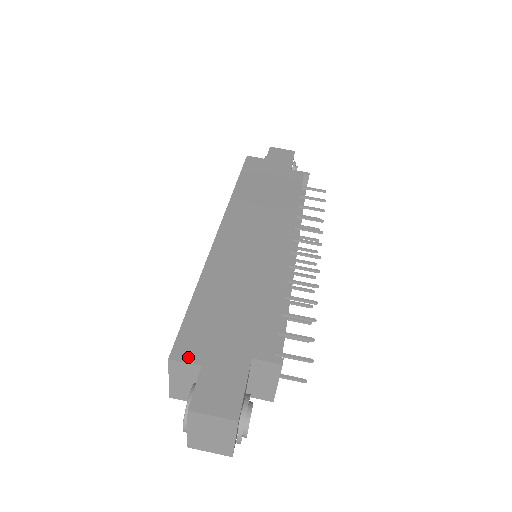
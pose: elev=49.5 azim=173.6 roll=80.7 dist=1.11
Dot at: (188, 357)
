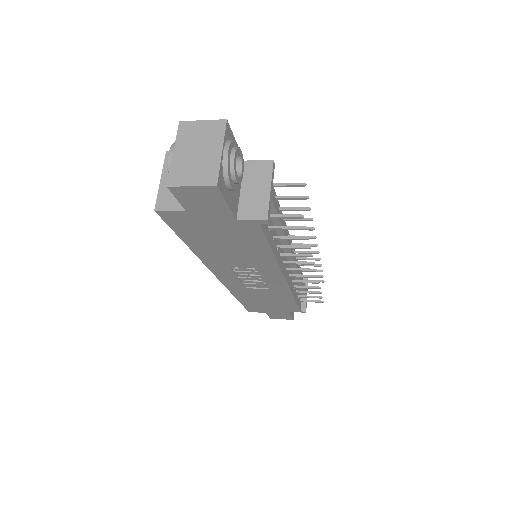
Dot at: occluded
